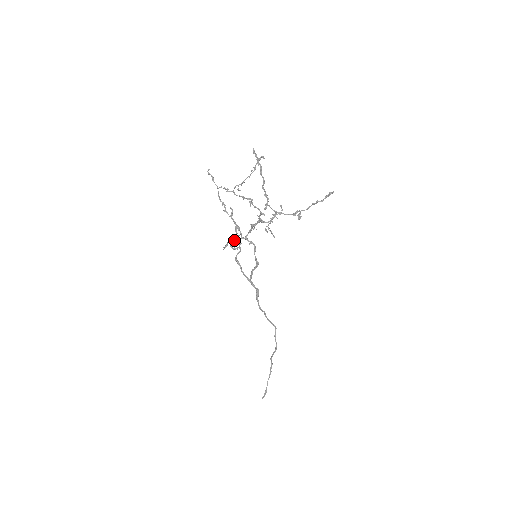
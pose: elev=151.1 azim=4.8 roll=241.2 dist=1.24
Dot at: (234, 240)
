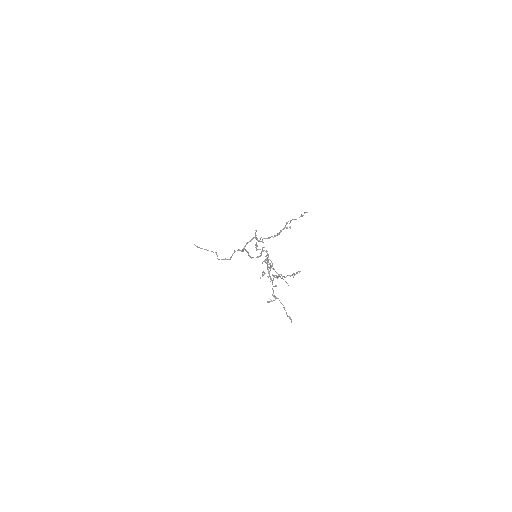
Dot at: occluded
